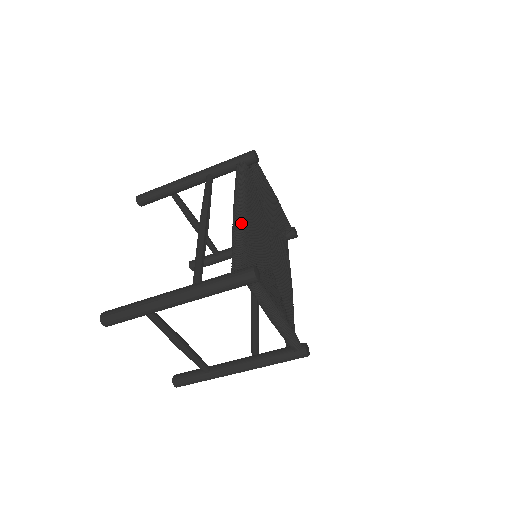
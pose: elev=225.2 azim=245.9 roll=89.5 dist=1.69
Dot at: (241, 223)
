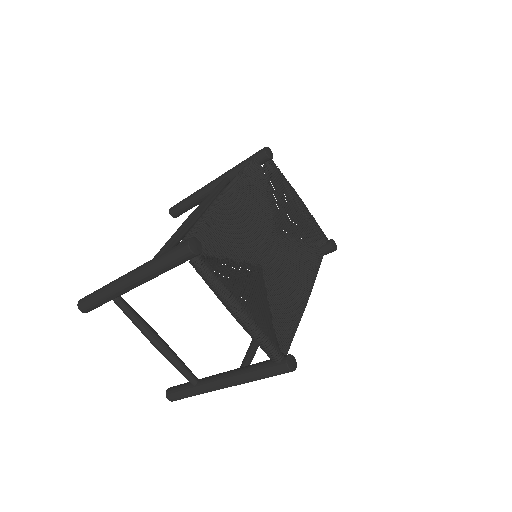
Dot at: (214, 206)
